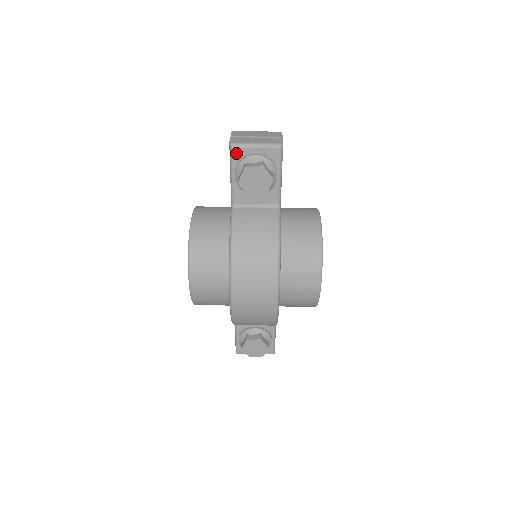
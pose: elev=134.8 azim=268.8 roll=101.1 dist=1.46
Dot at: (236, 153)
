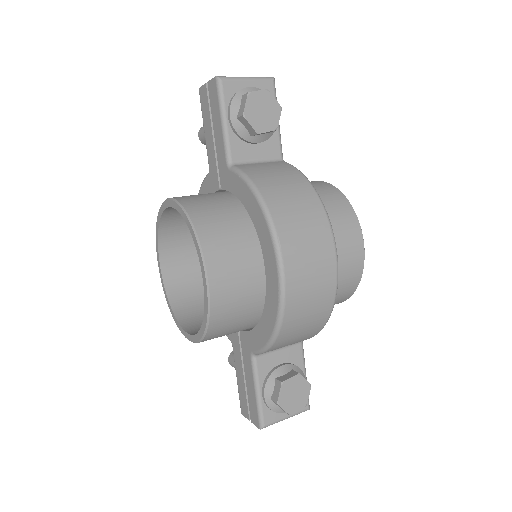
Dot at: (226, 88)
